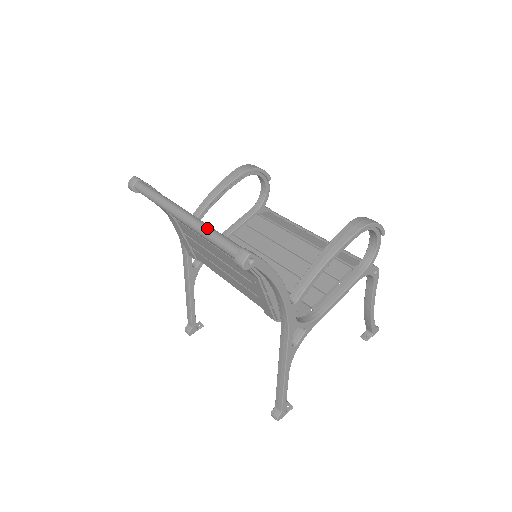
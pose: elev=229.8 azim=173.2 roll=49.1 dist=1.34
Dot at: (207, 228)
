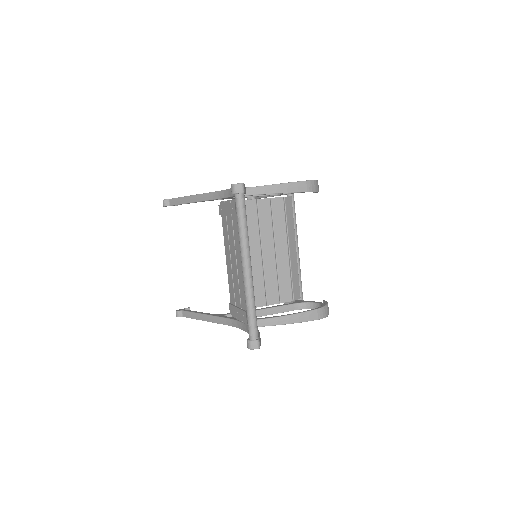
Dot at: (252, 301)
